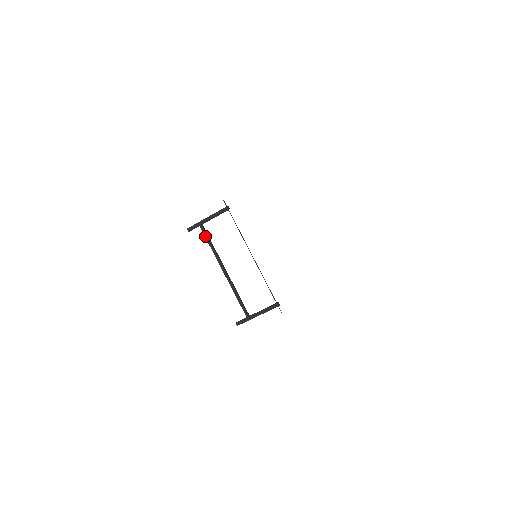
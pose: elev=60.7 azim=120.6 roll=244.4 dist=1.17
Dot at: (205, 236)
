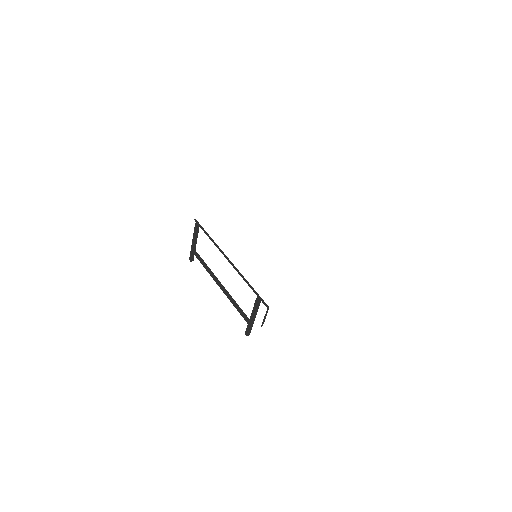
Dot at: (198, 259)
